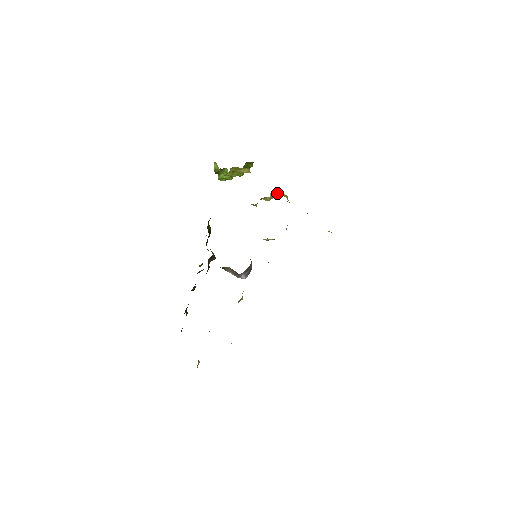
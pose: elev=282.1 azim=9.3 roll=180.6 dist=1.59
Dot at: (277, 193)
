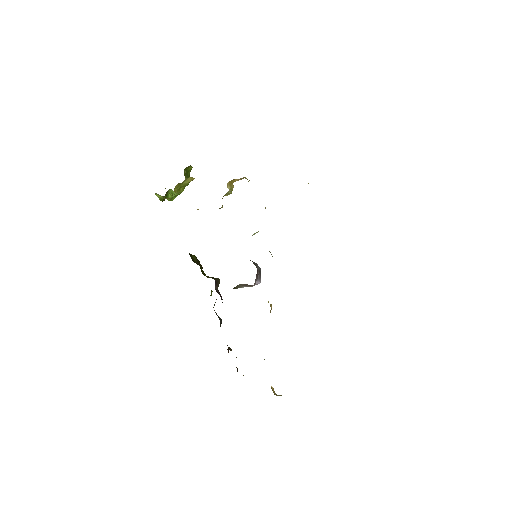
Dot at: (233, 181)
